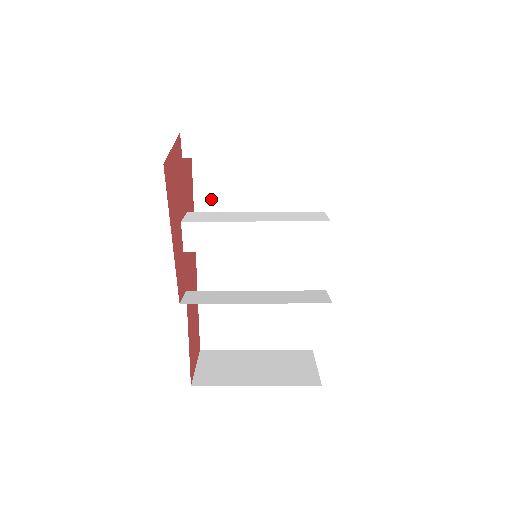
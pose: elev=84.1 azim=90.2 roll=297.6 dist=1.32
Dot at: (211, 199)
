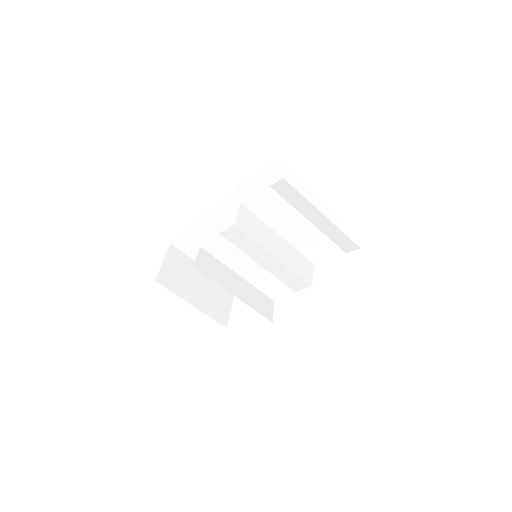
Dot at: (260, 188)
